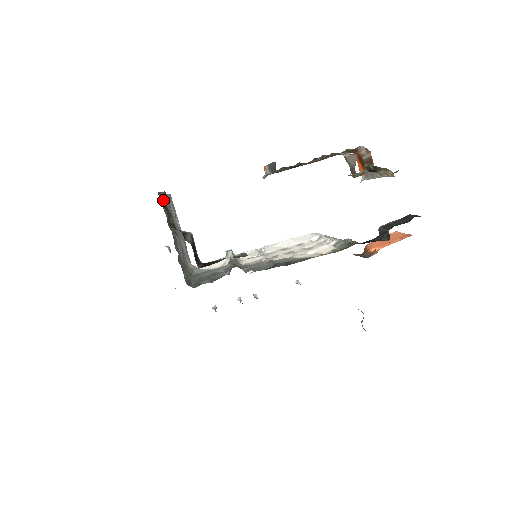
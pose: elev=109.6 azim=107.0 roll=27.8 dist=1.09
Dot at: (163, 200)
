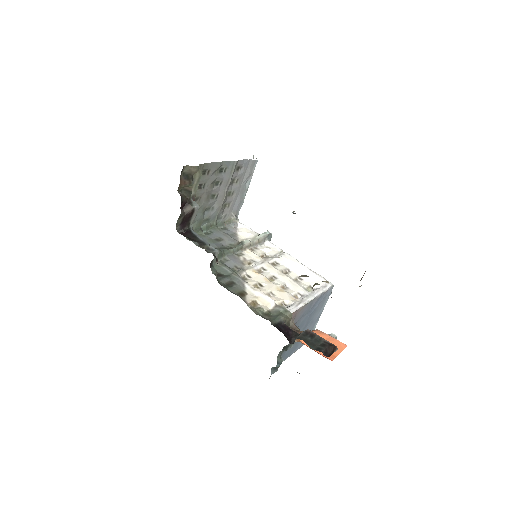
Dot at: (191, 172)
